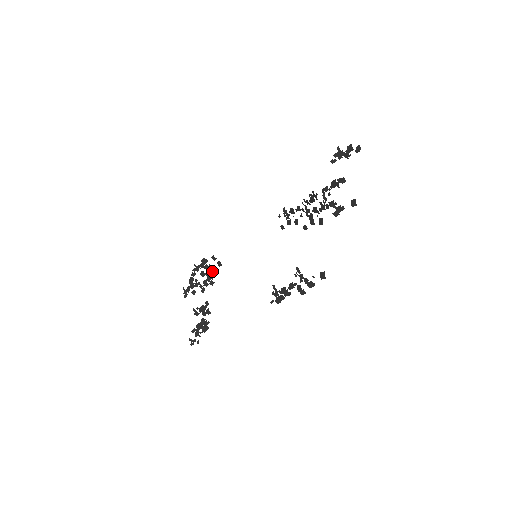
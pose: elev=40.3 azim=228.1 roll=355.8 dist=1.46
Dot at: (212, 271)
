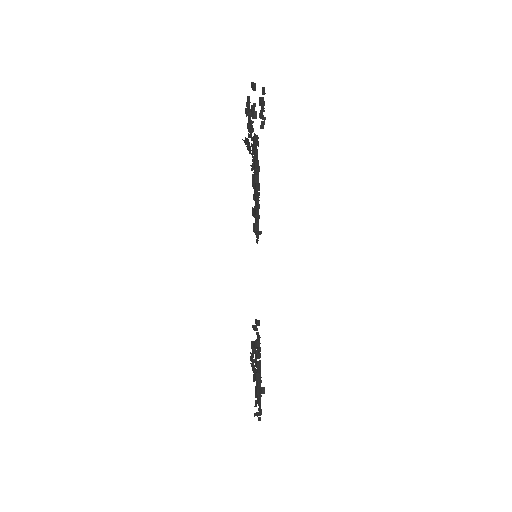
Dot at: occluded
